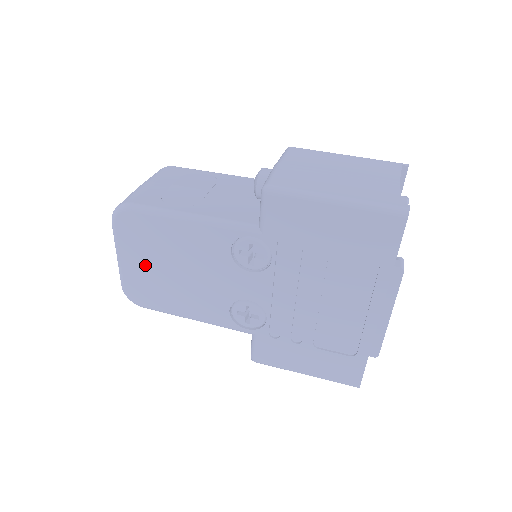
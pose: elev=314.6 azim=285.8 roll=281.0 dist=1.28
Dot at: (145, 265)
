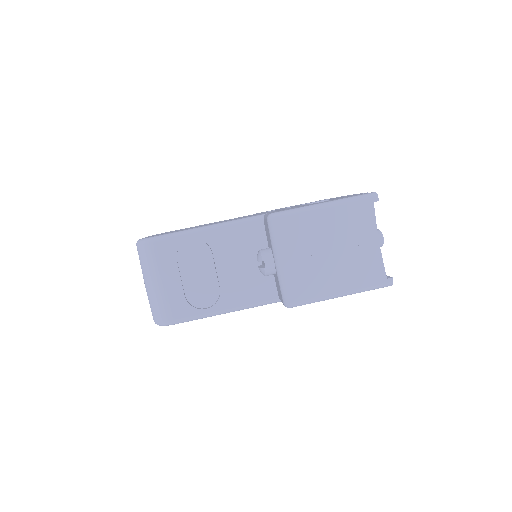
Dot at: occluded
